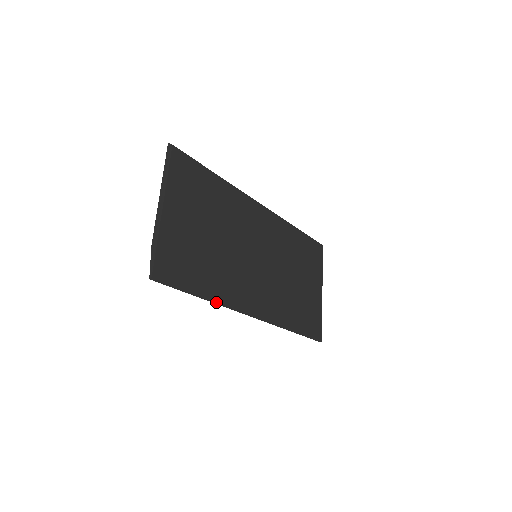
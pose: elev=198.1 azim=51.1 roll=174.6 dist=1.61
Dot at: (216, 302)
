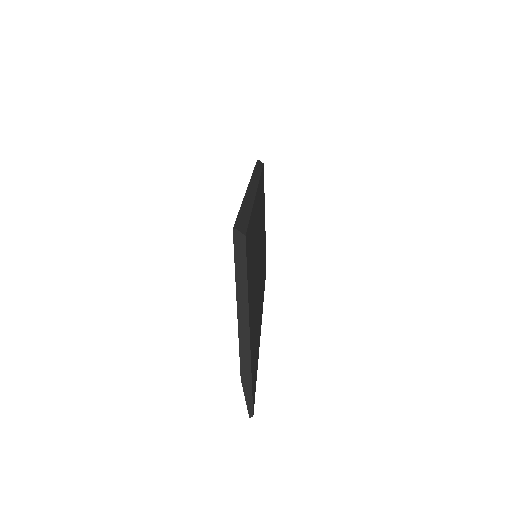
Dot at: occluded
